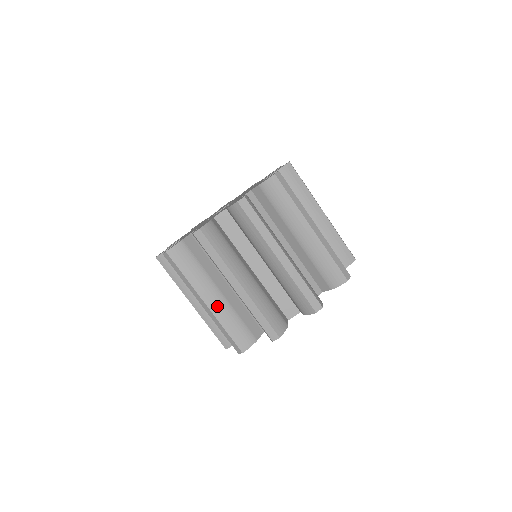
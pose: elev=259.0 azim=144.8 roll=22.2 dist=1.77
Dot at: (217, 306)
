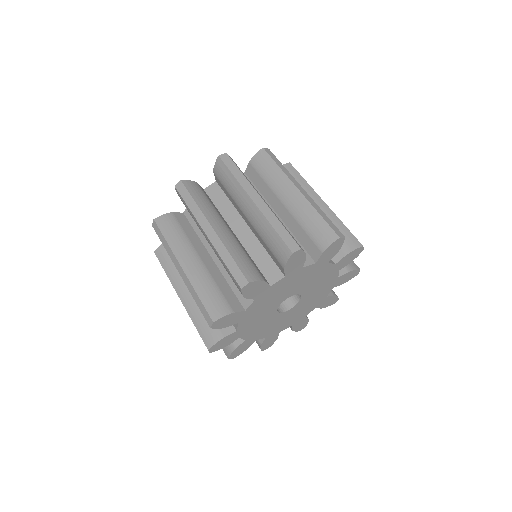
Dot at: occluded
